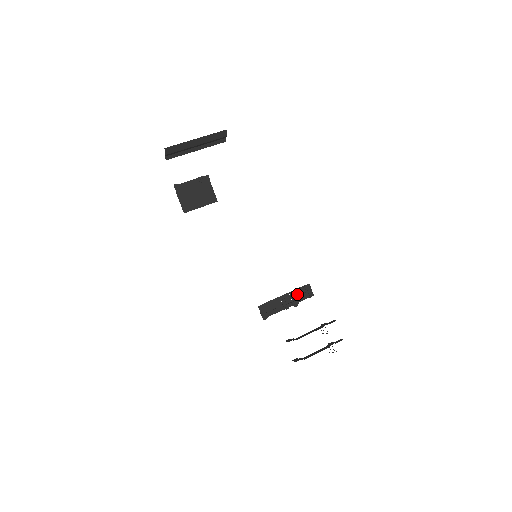
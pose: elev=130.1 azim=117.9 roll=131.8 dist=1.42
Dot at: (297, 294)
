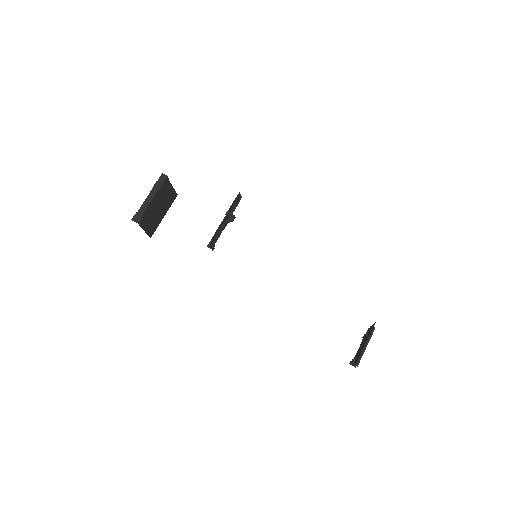
Dot at: (231, 208)
